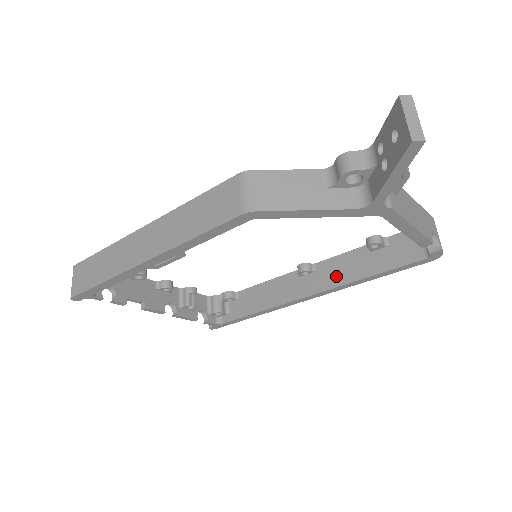
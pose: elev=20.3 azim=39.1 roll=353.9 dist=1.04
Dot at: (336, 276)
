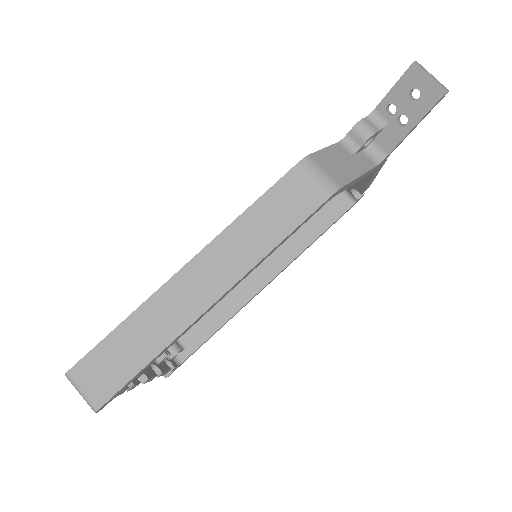
Dot at: (285, 253)
